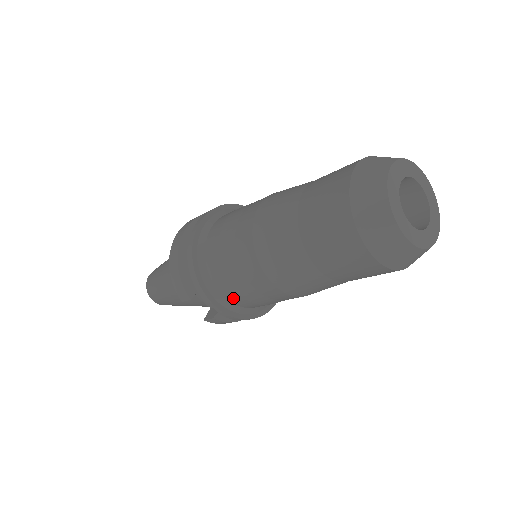
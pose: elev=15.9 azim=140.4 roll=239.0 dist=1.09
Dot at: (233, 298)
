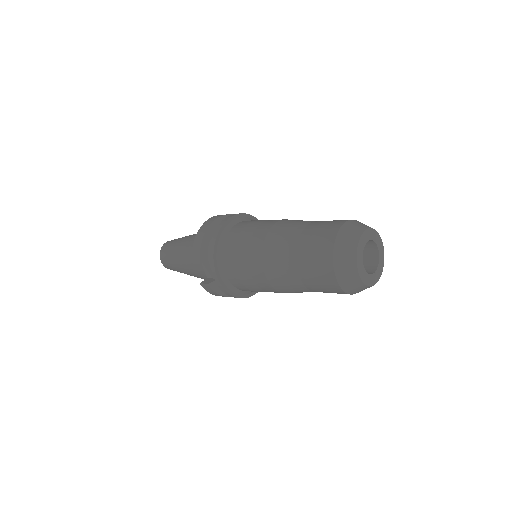
Dot at: (230, 274)
